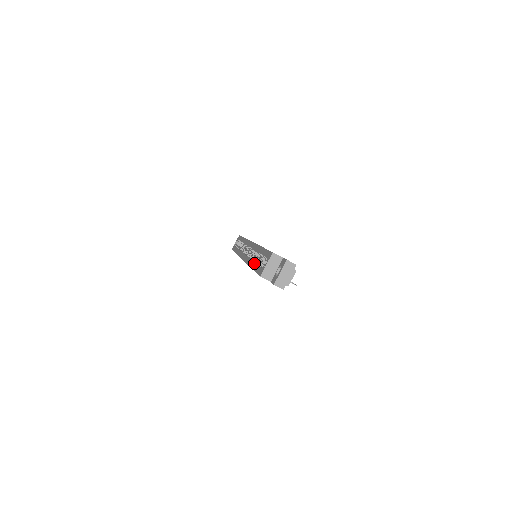
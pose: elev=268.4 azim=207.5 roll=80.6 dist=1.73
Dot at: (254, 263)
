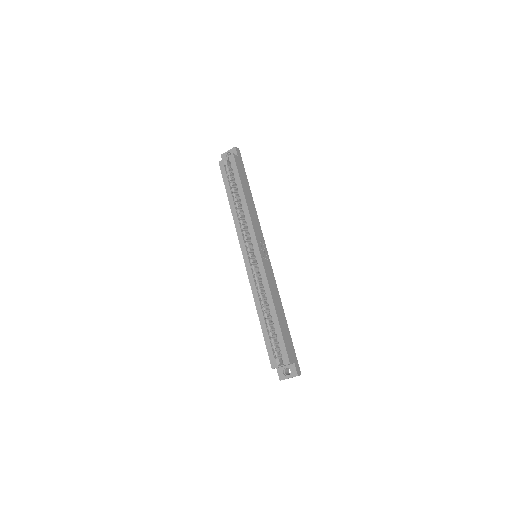
Dot at: (264, 322)
